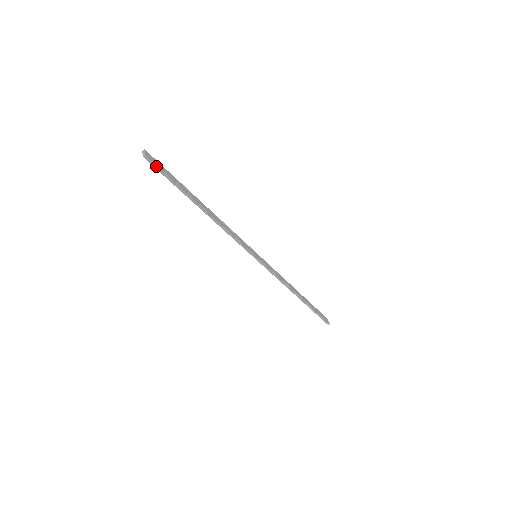
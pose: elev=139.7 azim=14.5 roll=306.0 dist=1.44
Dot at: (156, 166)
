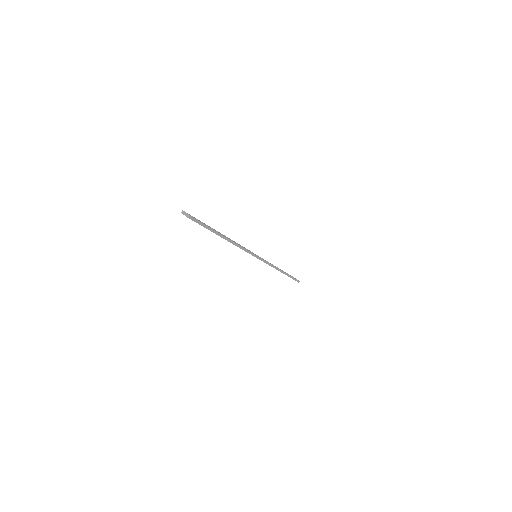
Dot at: (196, 221)
